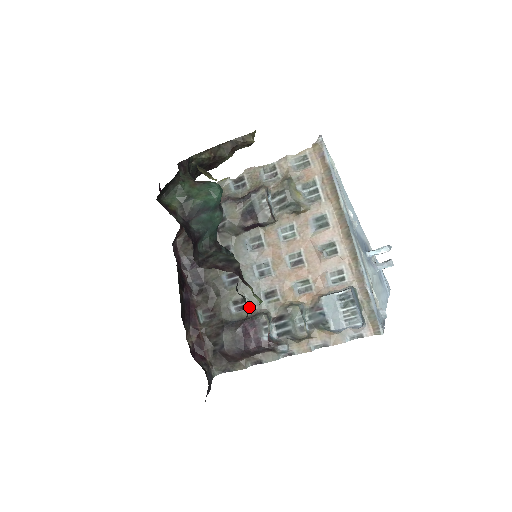
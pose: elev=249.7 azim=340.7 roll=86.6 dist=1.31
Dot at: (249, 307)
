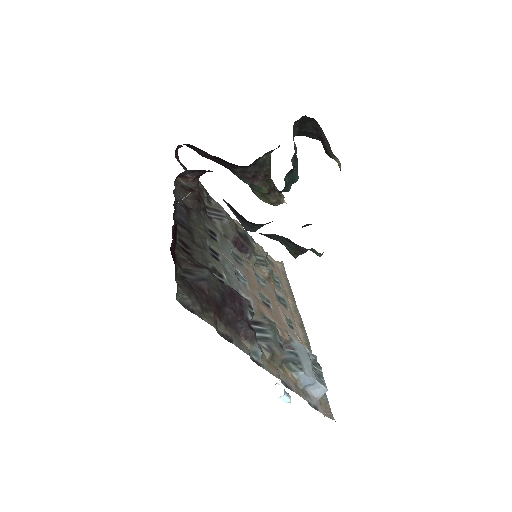
Dot at: occluded
